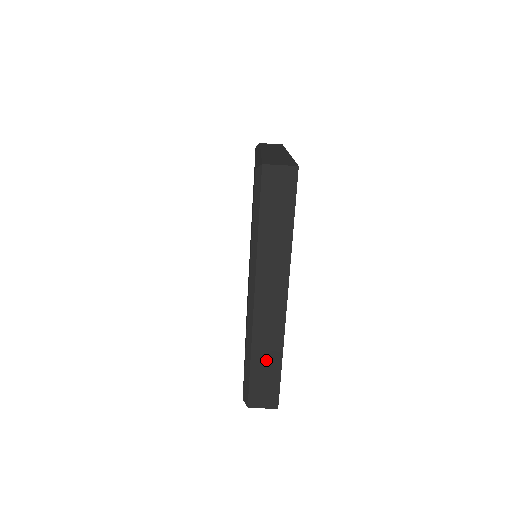
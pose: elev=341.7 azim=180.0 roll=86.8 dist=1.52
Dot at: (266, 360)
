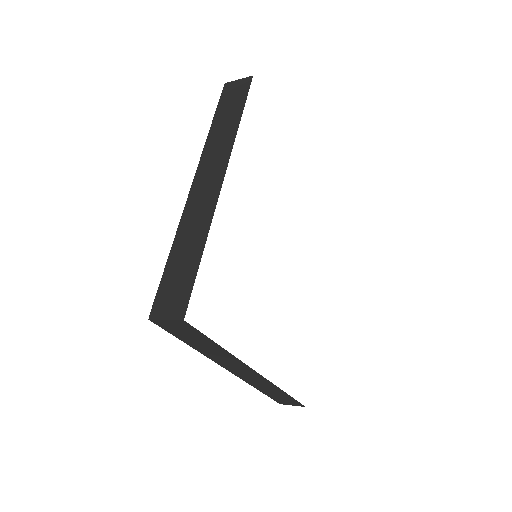
Dot at: (273, 392)
